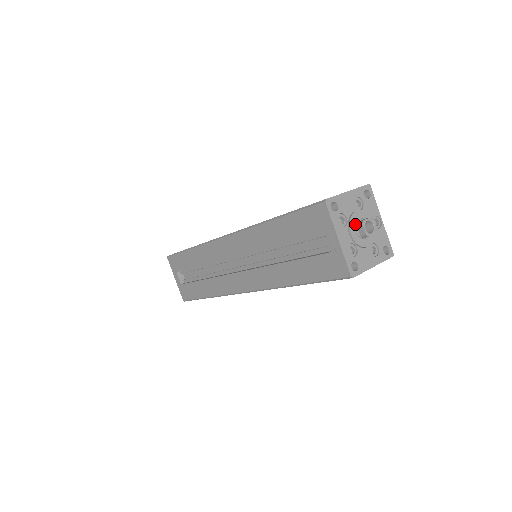
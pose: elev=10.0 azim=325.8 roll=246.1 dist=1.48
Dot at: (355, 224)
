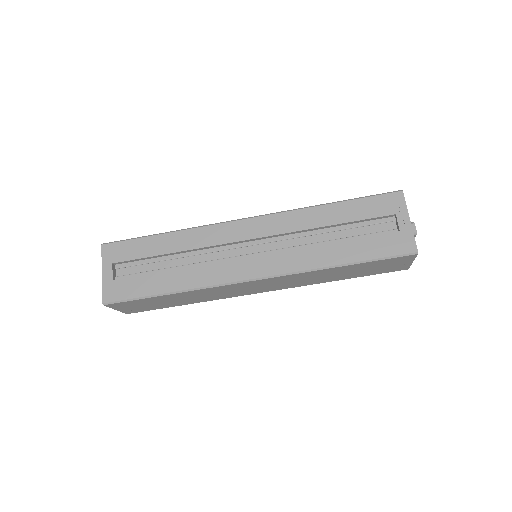
Dot at: occluded
